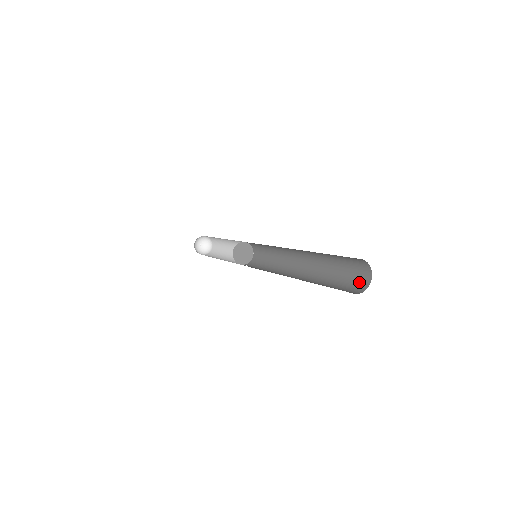
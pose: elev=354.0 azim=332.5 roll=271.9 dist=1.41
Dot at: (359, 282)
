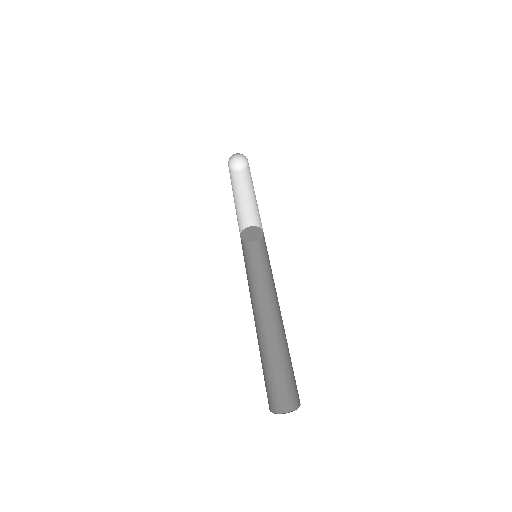
Dot at: (284, 399)
